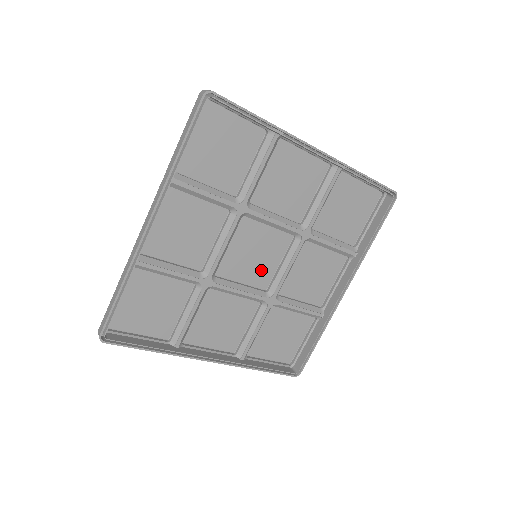
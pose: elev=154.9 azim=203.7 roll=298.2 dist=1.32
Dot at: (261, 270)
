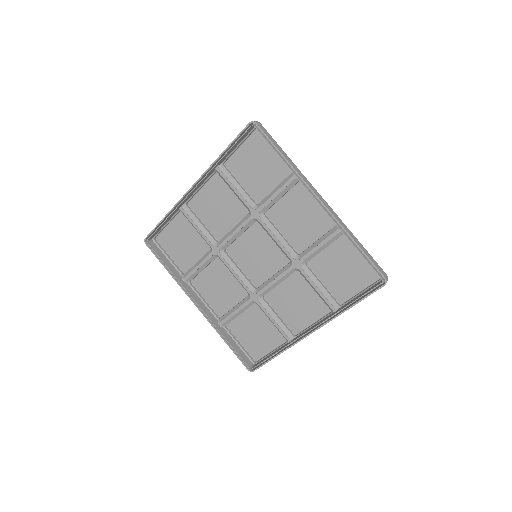
Dot at: (258, 270)
